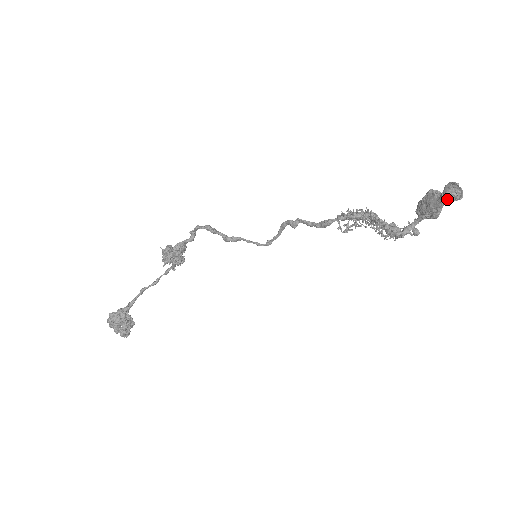
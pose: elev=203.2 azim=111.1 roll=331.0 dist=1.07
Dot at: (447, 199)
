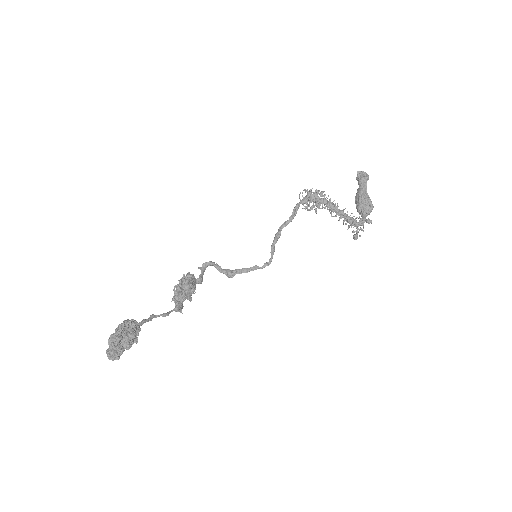
Dot at: (362, 180)
